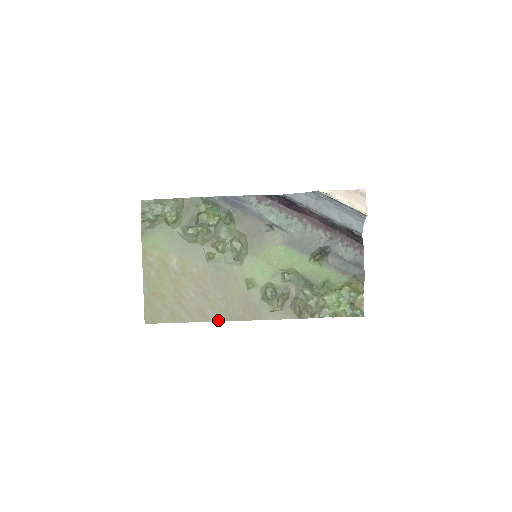
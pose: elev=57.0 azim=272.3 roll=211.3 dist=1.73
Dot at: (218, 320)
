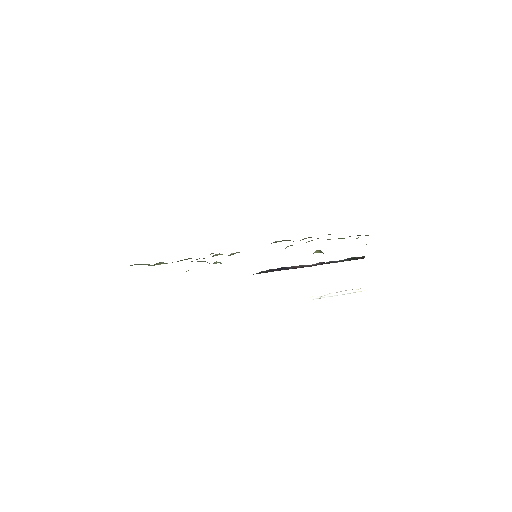
Dot at: occluded
